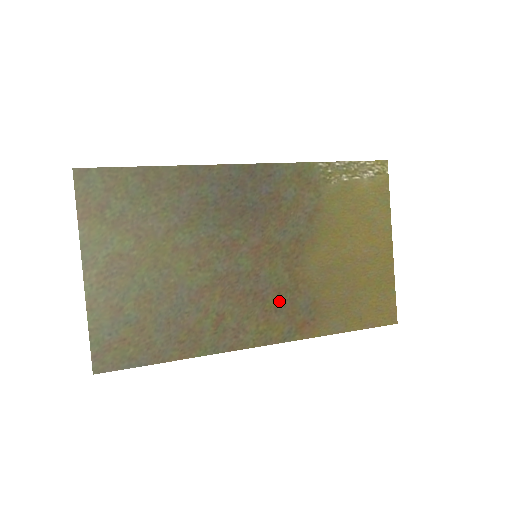
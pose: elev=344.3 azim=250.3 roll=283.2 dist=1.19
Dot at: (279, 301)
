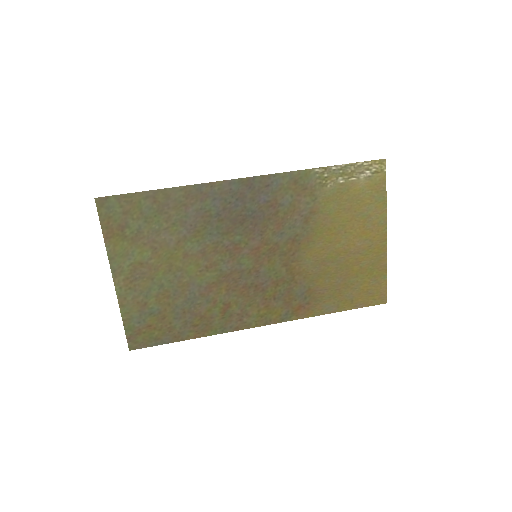
Dot at: (277, 291)
